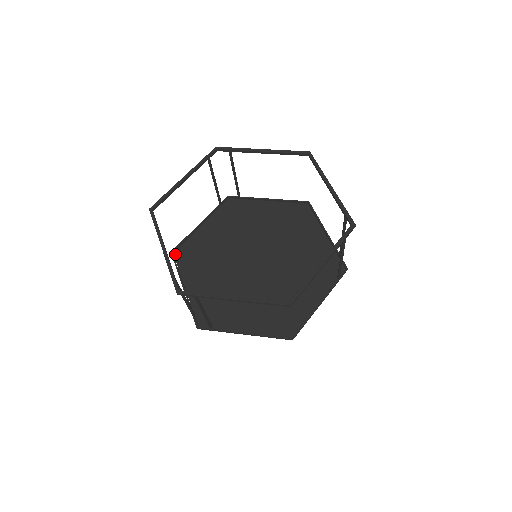
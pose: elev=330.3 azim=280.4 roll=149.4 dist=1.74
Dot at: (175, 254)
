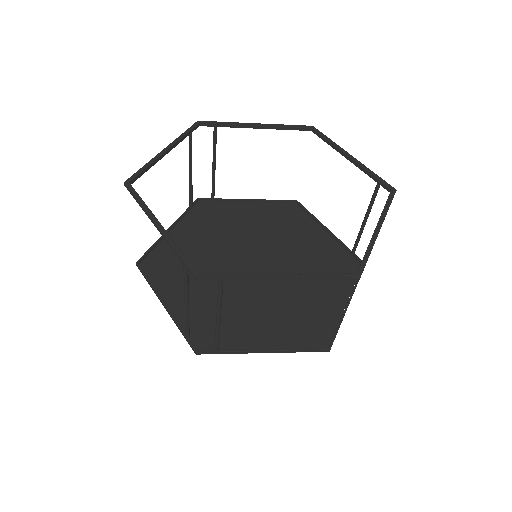
Dot at: (142, 265)
